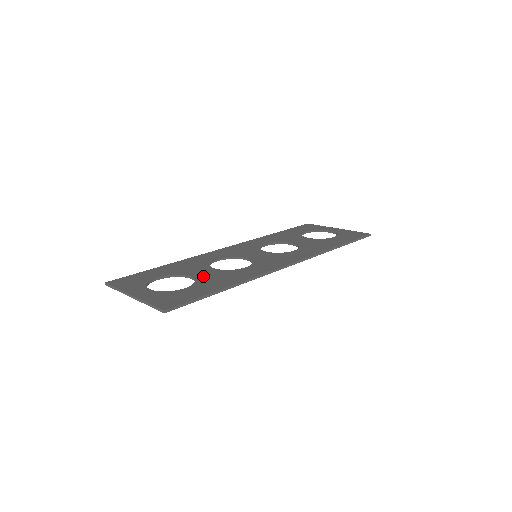
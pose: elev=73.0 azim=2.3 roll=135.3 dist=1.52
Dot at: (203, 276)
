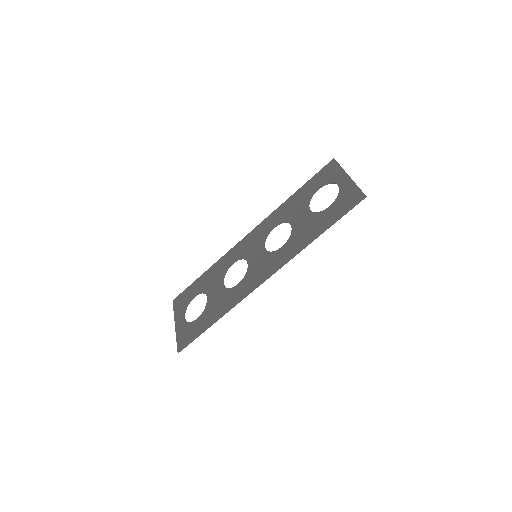
Dot at: (212, 299)
